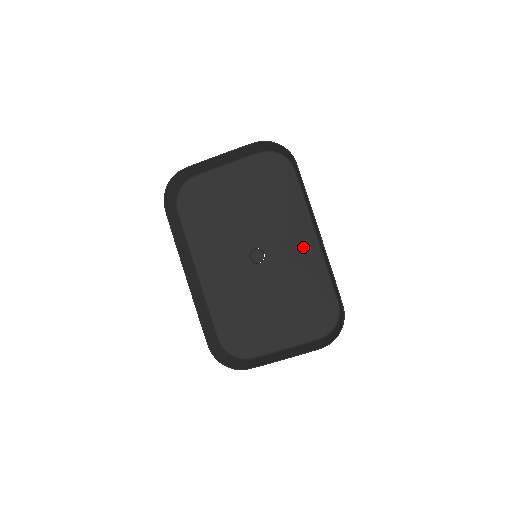
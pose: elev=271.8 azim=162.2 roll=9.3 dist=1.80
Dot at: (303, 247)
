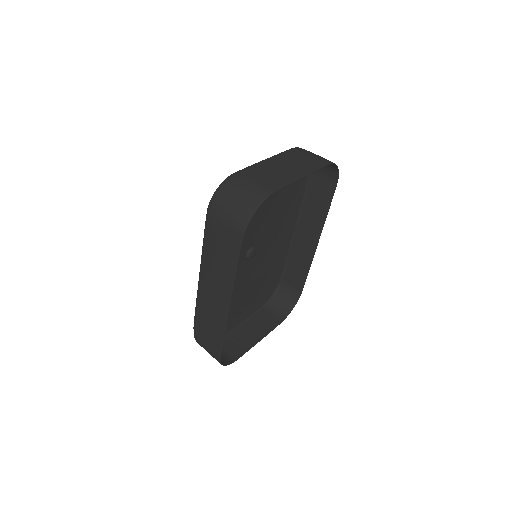
Dot at: (282, 240)
